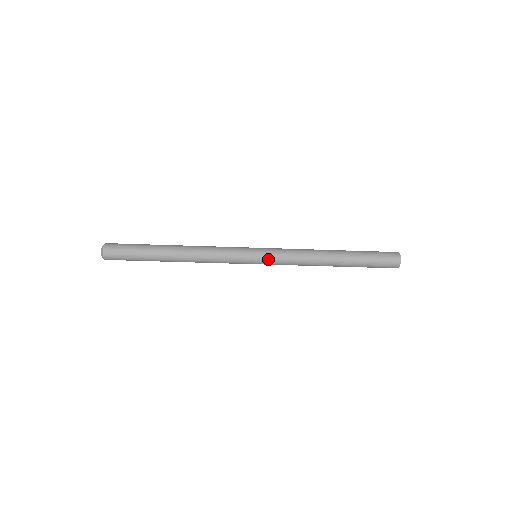
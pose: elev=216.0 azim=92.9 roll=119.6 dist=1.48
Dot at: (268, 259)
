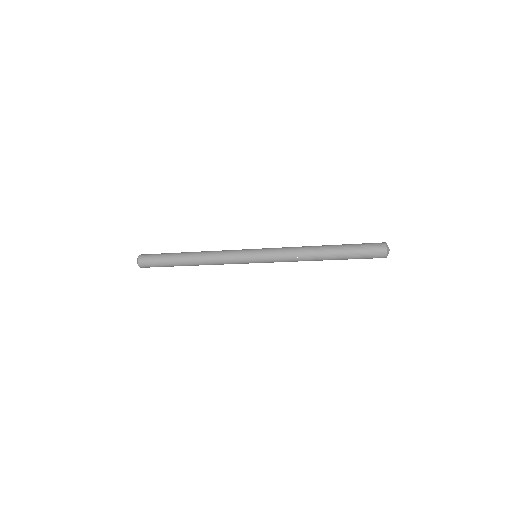
Dot at: (264, 259)
